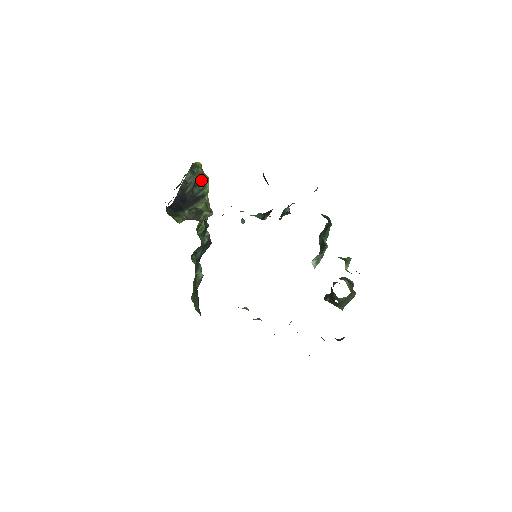
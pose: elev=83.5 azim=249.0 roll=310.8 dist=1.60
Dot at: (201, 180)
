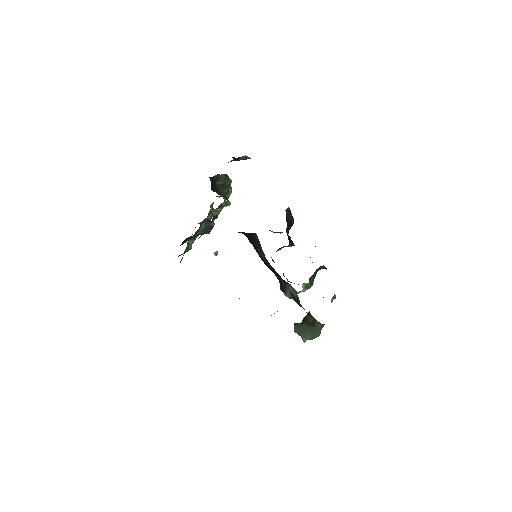
Dot at: occluded
